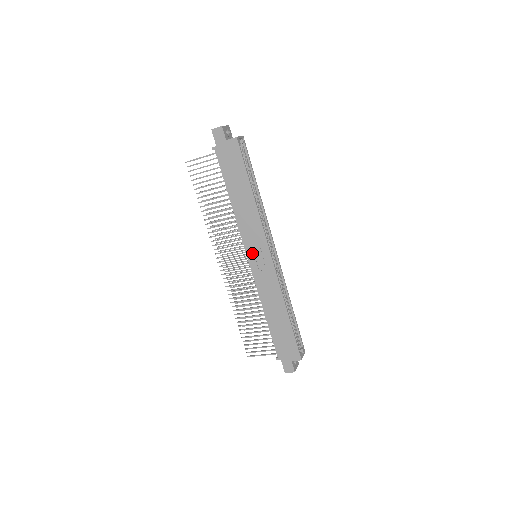
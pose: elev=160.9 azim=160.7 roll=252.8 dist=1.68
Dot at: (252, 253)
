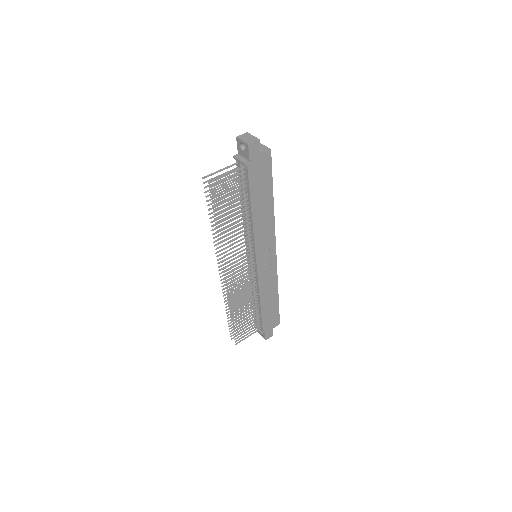
Dot at: (261, 256)
